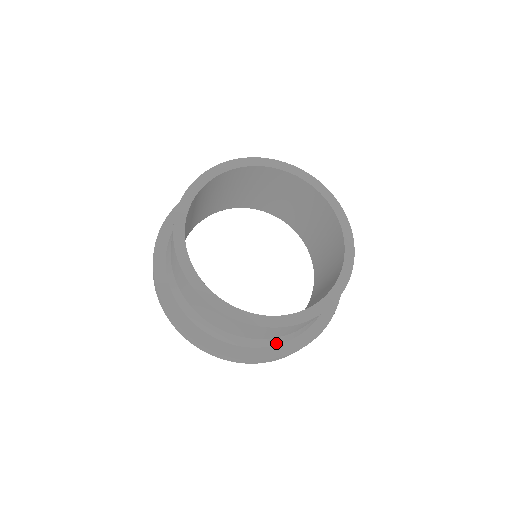
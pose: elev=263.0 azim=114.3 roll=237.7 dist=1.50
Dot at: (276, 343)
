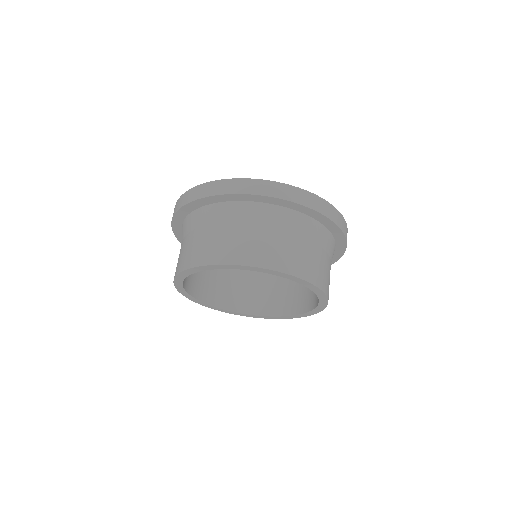
Dot at: occluded
